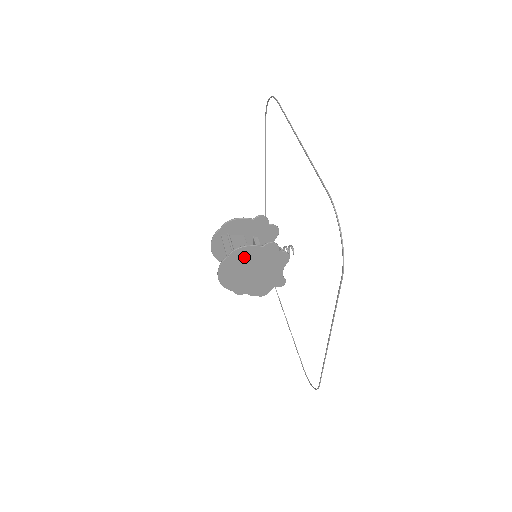
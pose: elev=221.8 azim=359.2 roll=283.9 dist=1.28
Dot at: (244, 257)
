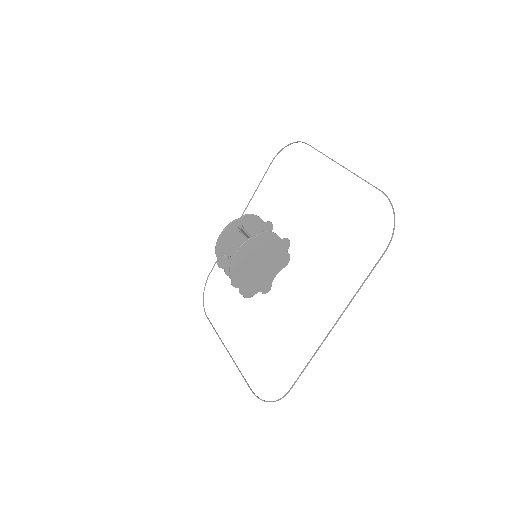
Dot at: (264, 243)
